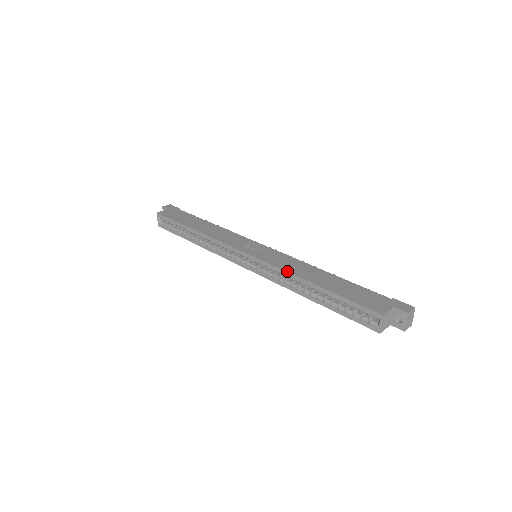
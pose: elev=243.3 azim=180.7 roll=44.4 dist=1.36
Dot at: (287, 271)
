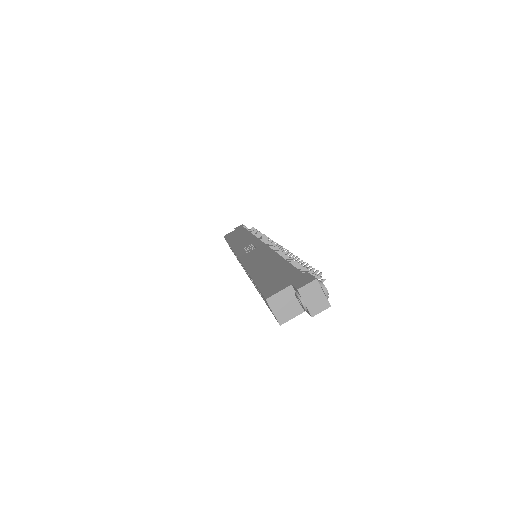
Dot at: (244, 266)
